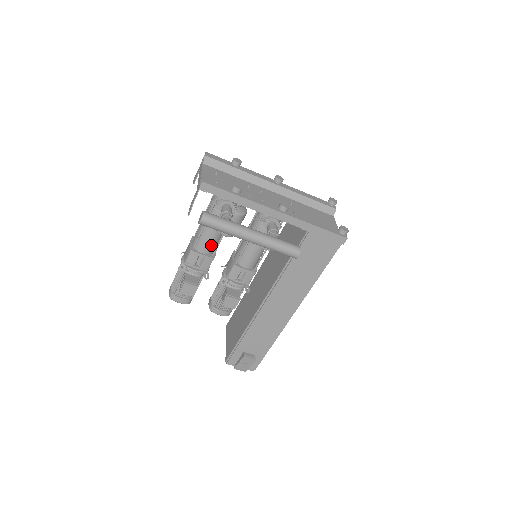
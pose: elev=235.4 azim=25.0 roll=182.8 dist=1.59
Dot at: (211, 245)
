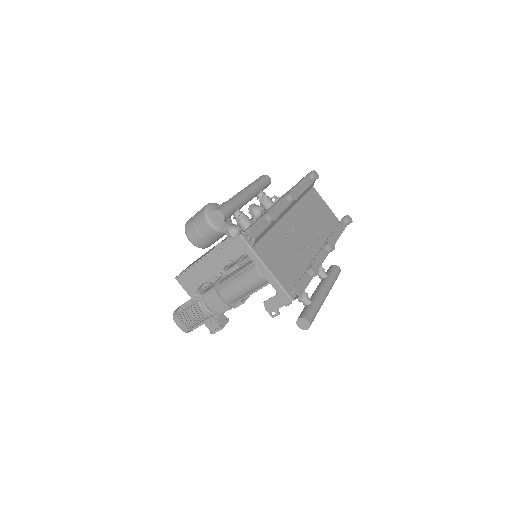
Dot at: occluded
